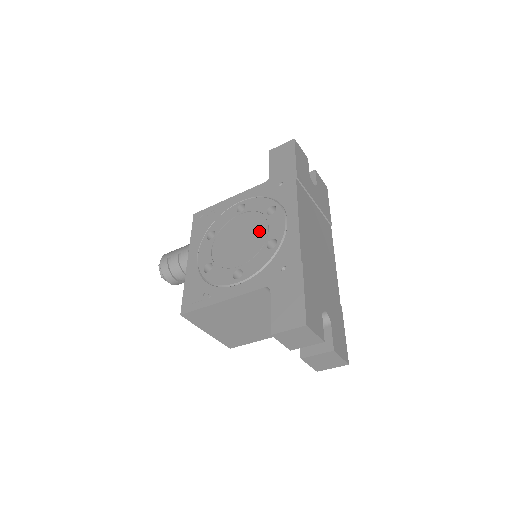
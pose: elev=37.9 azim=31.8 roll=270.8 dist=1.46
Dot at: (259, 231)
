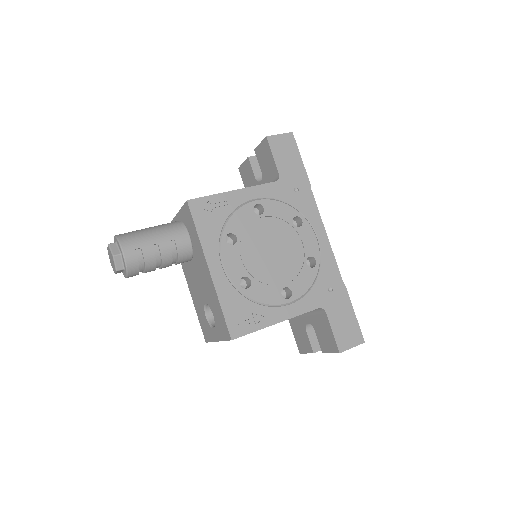
Dot at: (293, 245)
